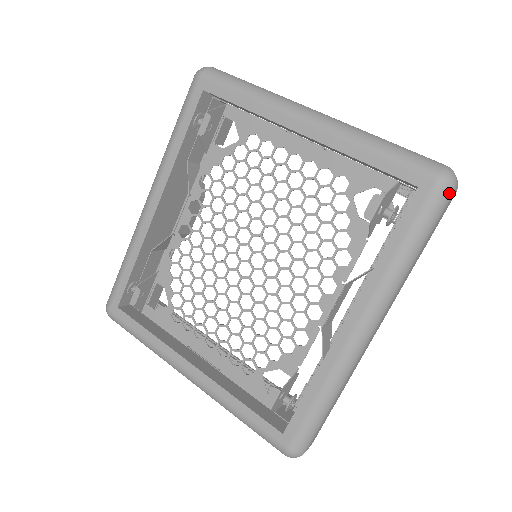
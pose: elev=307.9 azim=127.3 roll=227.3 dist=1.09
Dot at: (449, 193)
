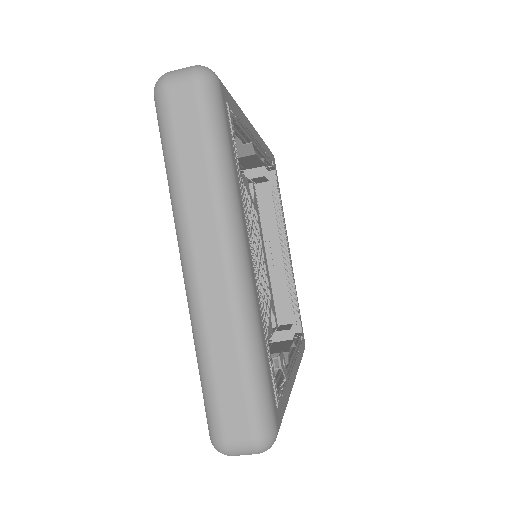
Dot at: occluded
